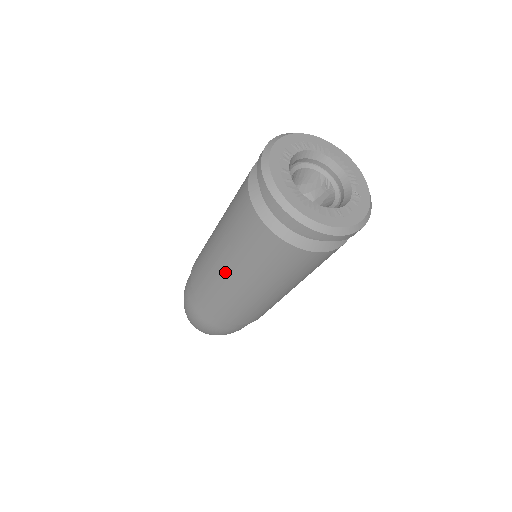
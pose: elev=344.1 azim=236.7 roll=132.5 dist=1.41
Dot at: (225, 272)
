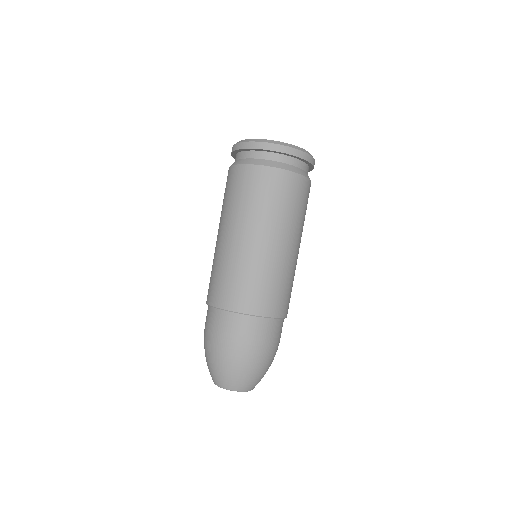
Dot at: (223, 239)
